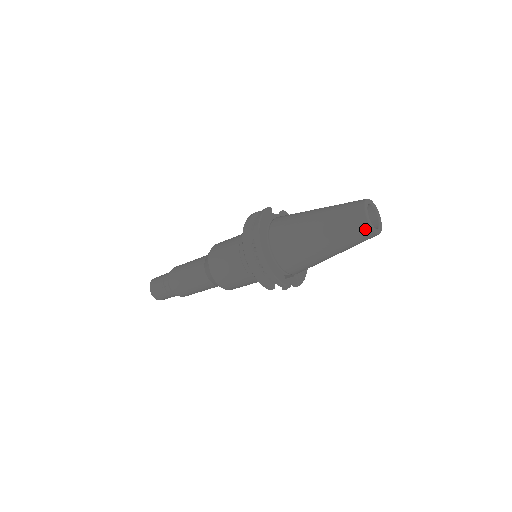
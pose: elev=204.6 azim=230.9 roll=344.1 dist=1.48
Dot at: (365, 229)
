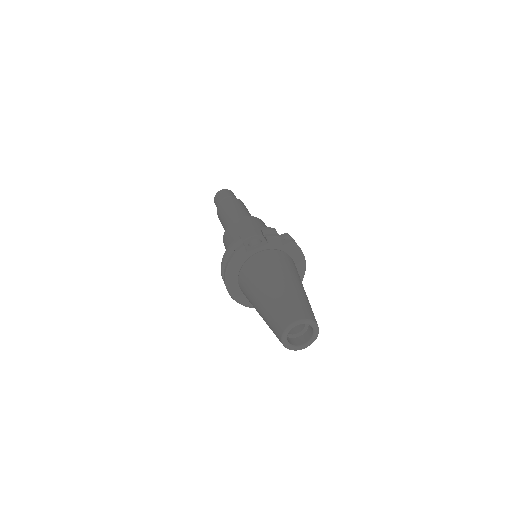
Dot at: occluded
